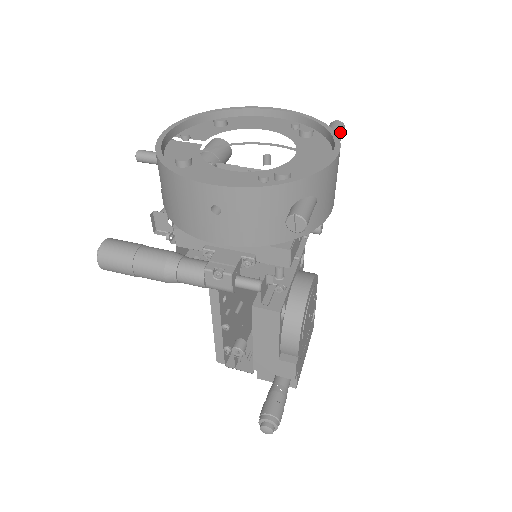
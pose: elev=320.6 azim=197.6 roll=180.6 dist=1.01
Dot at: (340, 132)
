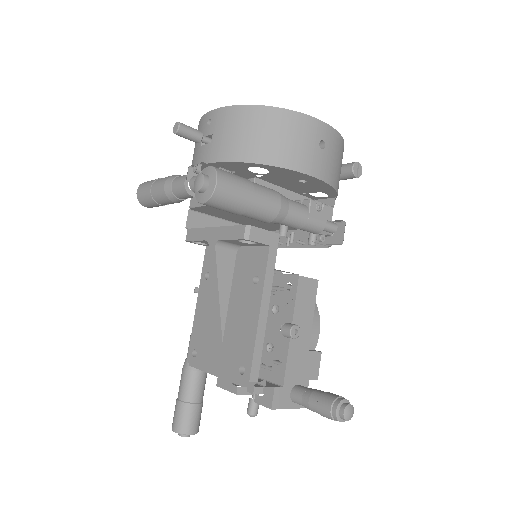
Dot at: occluded
